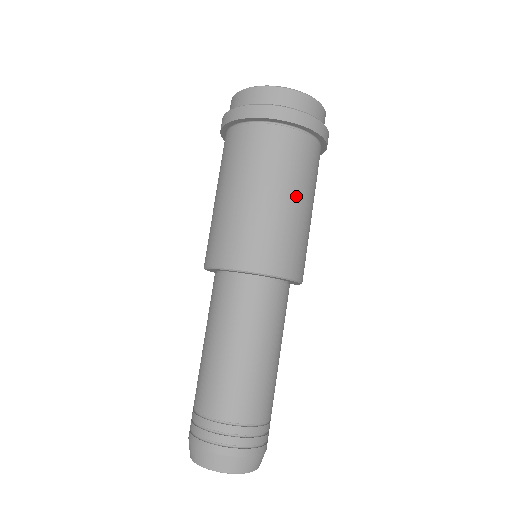
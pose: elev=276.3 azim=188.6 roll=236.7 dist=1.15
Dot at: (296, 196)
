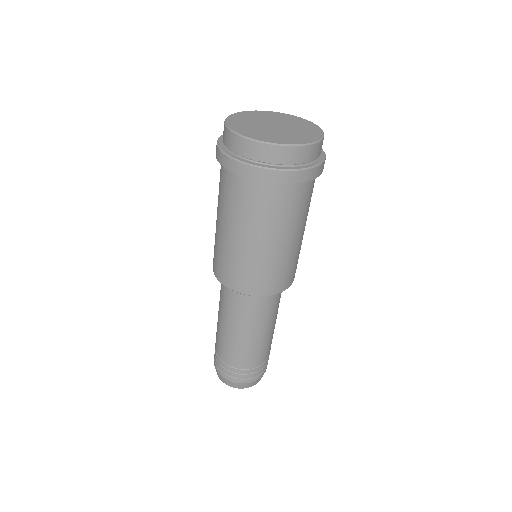
Dot at: (300, 231)
